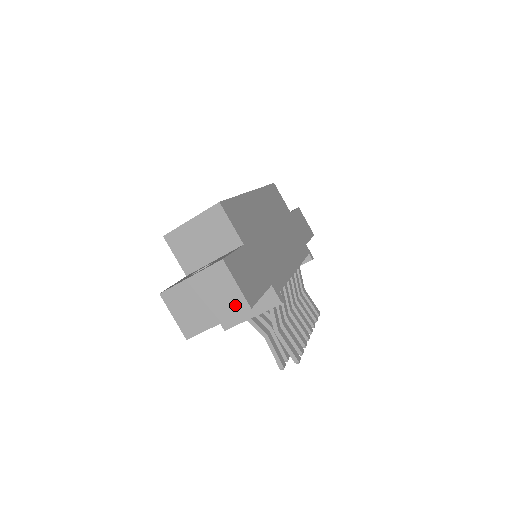
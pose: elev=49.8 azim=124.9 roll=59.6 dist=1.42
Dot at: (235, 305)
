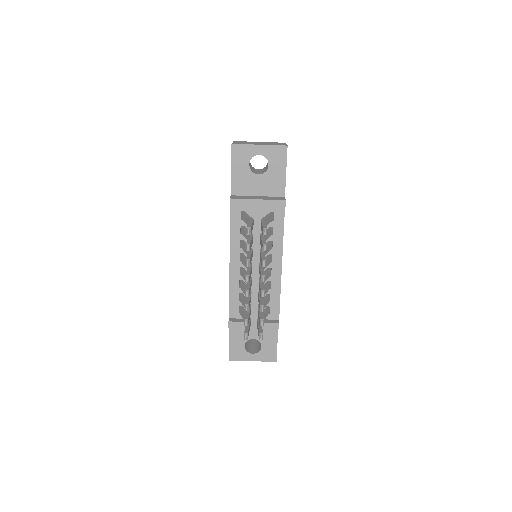
Dot at: occluded
